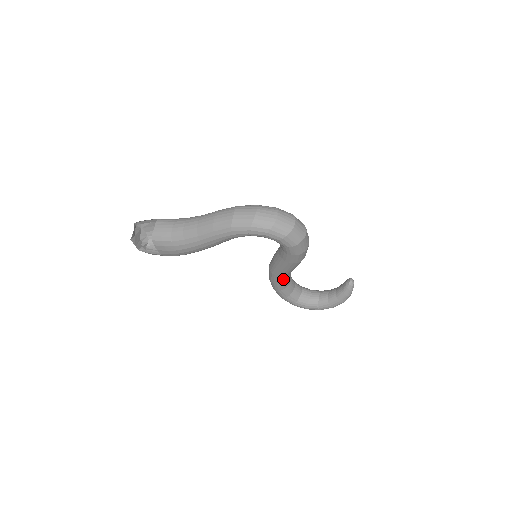
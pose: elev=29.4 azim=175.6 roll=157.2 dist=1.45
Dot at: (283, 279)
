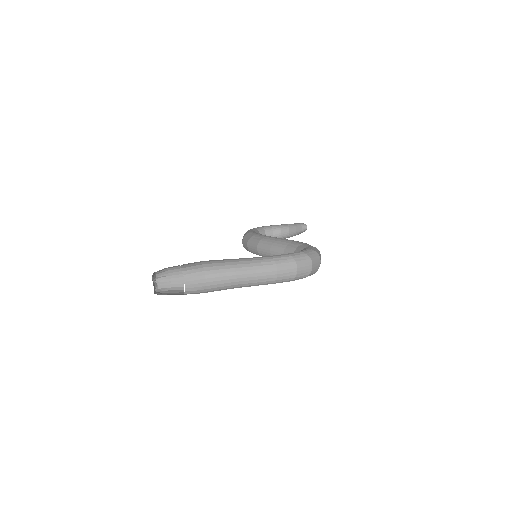
Dot at: occluded
